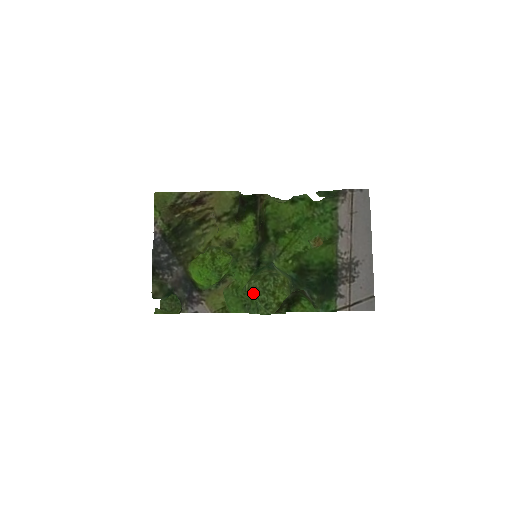
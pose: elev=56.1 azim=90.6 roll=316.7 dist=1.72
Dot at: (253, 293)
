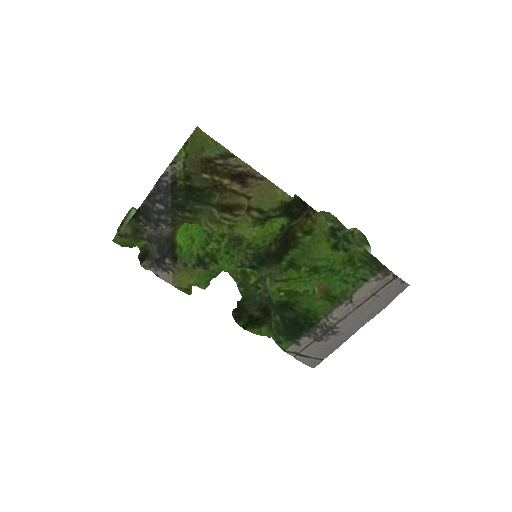
Dot at: occluded
